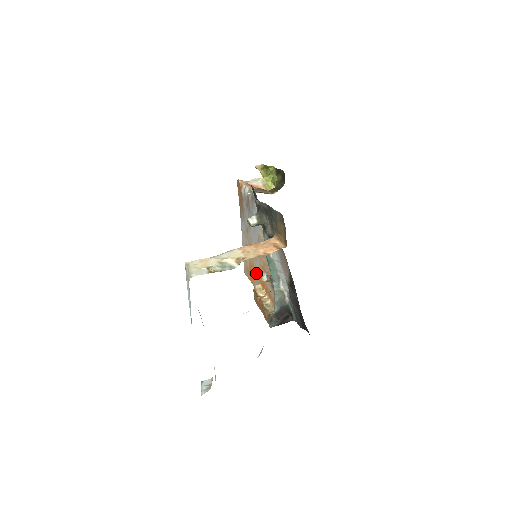
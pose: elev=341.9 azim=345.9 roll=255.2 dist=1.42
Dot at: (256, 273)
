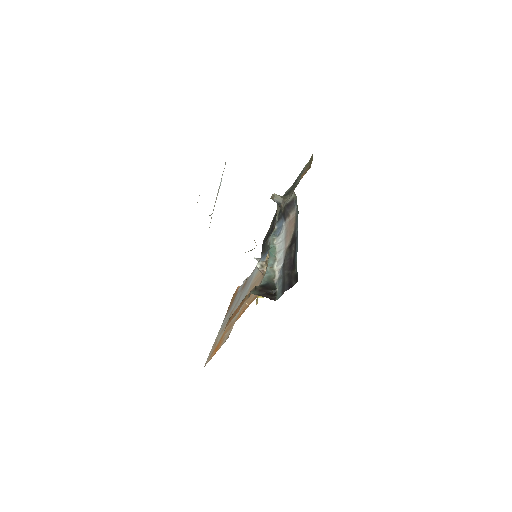
Dot at: (232, 323)
